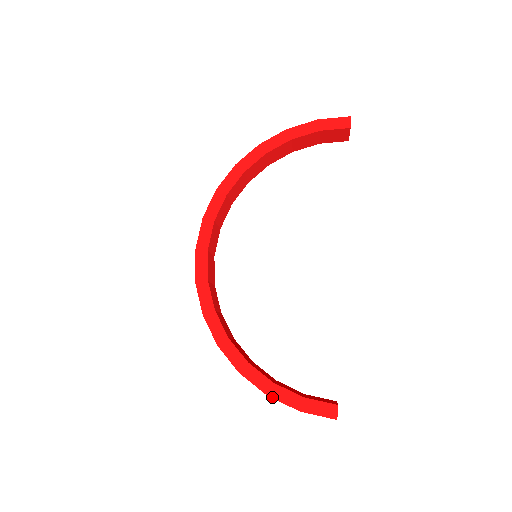
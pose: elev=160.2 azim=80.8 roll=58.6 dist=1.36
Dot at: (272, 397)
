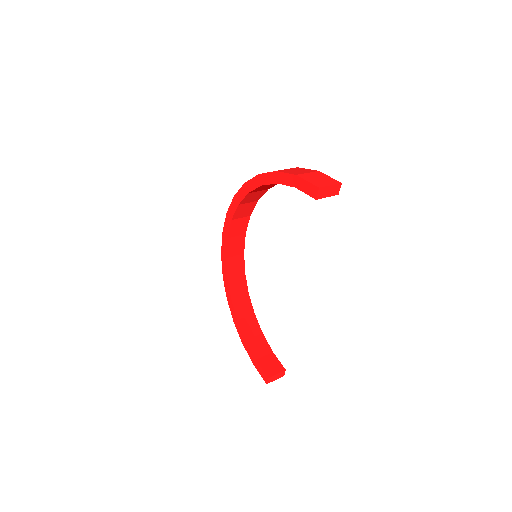
Dot at: (244, 346)
